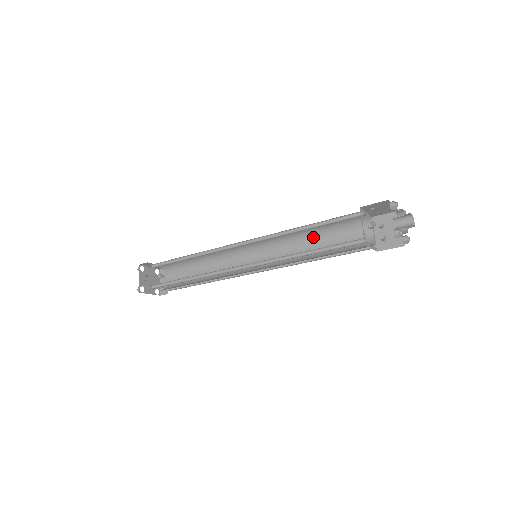
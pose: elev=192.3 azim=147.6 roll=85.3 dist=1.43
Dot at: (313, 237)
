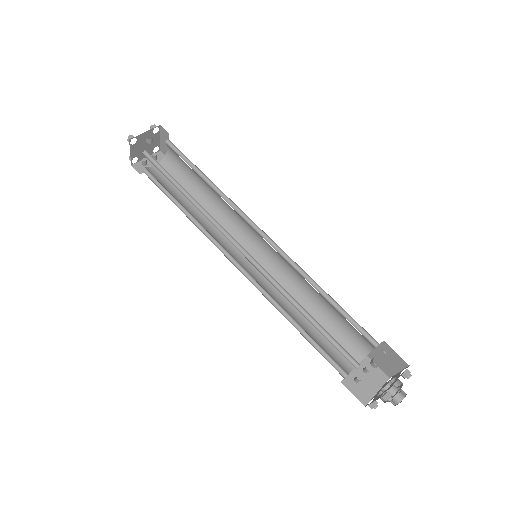
Dot at: (311, 306)
